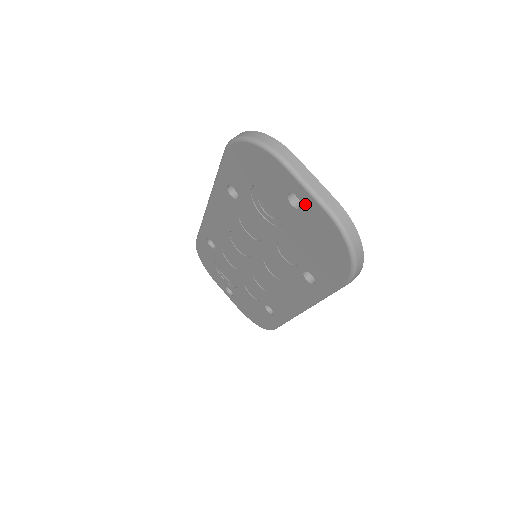
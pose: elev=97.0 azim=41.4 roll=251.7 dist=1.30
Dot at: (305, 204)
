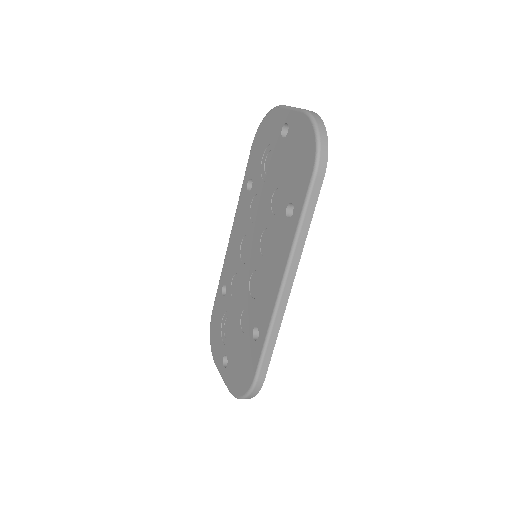
Dot at: (290, 123)
